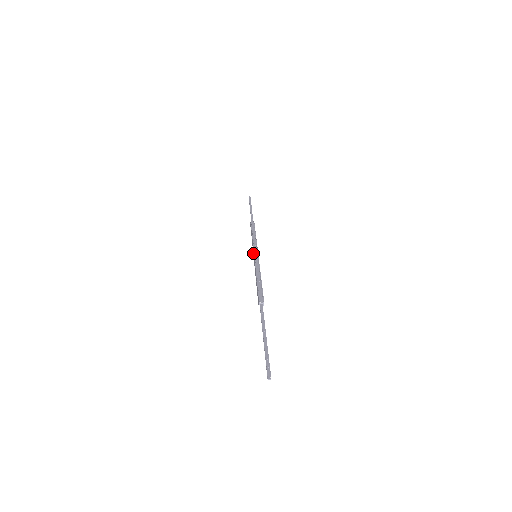
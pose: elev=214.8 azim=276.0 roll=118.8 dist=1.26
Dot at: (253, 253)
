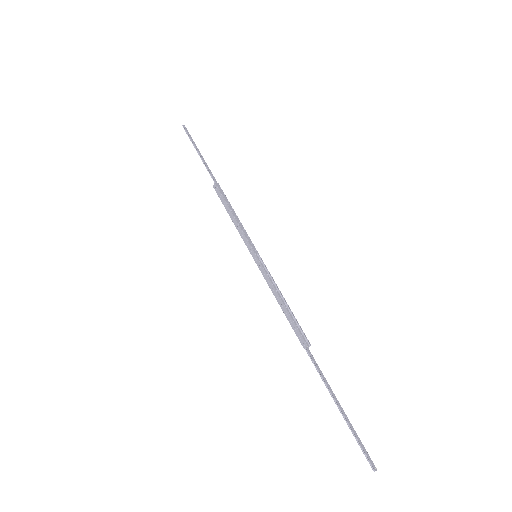
Dot at: (250, 250)
